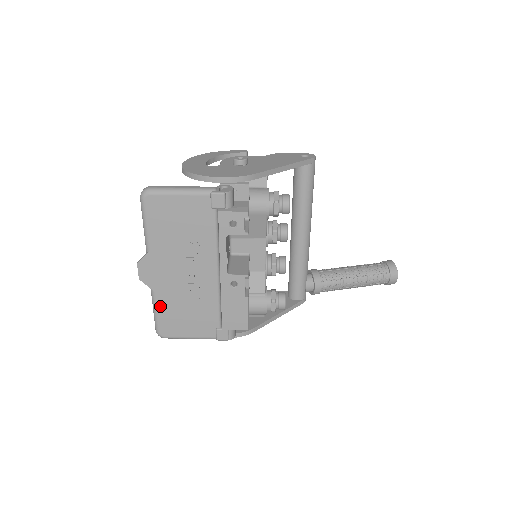
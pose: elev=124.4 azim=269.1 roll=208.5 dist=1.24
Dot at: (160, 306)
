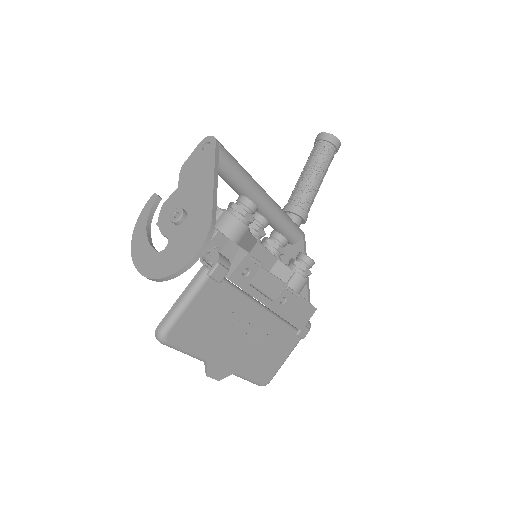
Dot at: (249, 373)
